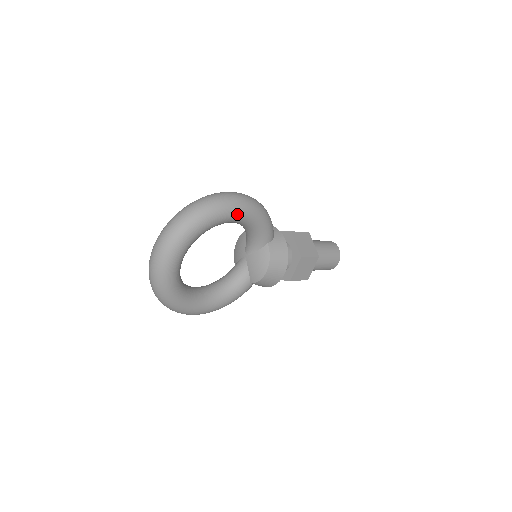
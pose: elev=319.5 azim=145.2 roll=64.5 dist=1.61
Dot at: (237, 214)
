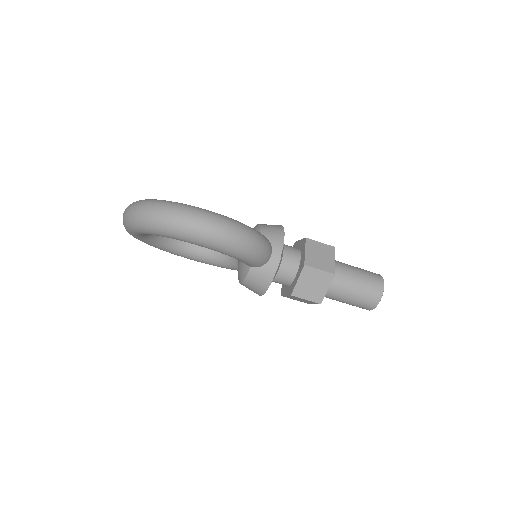
Dot at: (195, 244)
